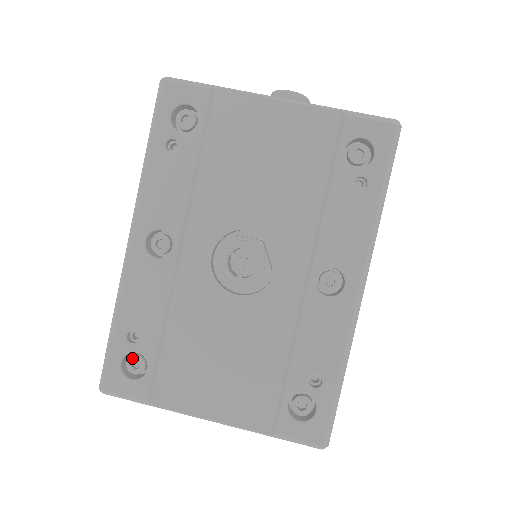
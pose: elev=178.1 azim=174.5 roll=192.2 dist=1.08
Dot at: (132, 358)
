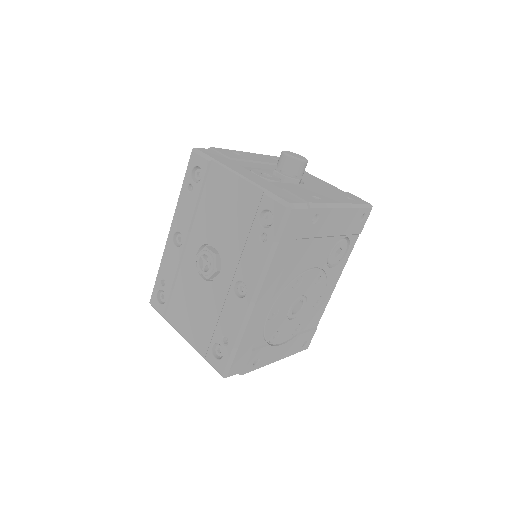
Dot at: (162, 293)
